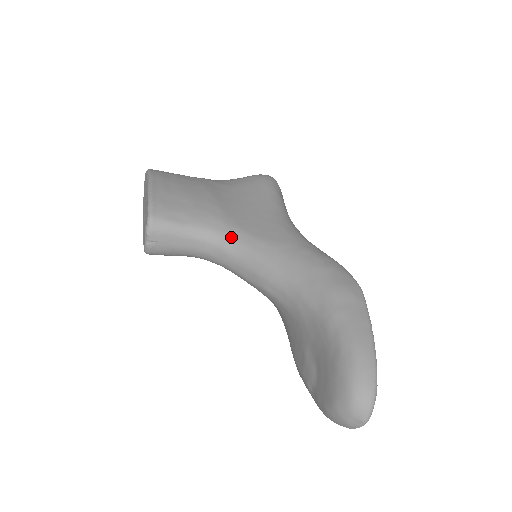
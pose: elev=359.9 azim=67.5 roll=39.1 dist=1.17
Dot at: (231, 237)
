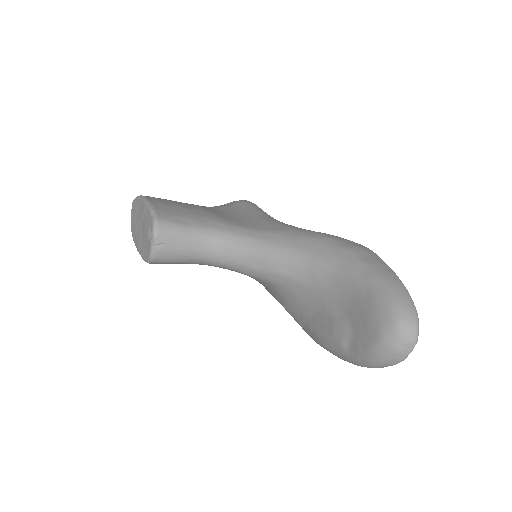
Dot at: (235, 233)
